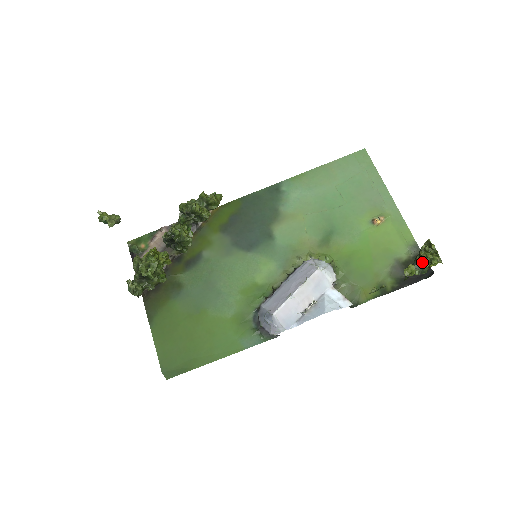
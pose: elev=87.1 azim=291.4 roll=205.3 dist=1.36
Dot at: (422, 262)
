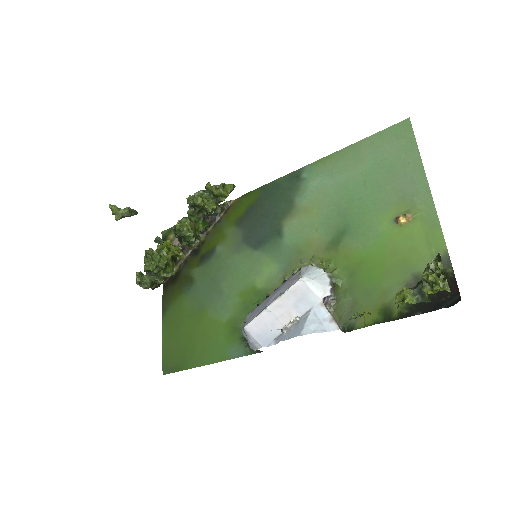
Dot at: (422, 285)
